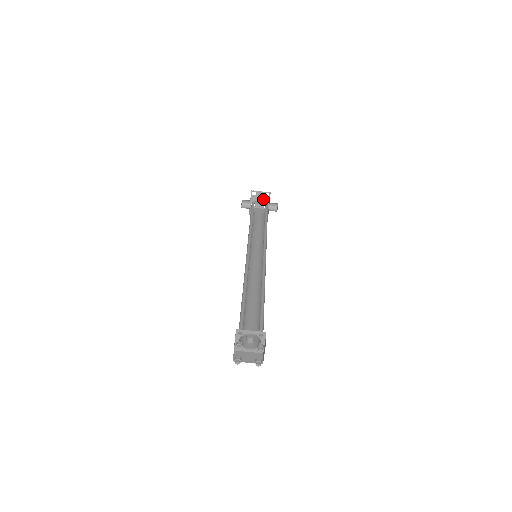
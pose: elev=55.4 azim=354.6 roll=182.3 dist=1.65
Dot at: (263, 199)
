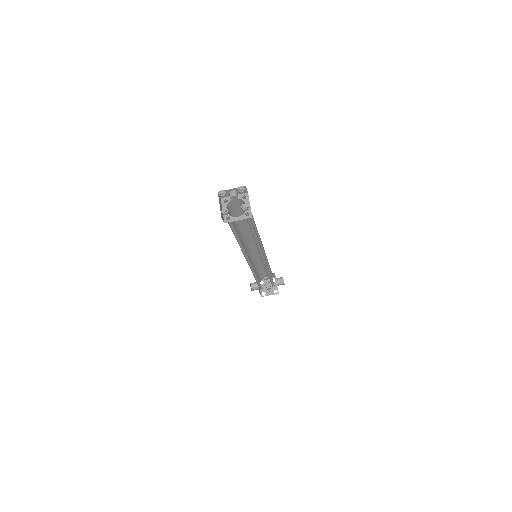
Dot at: (272, 287)
